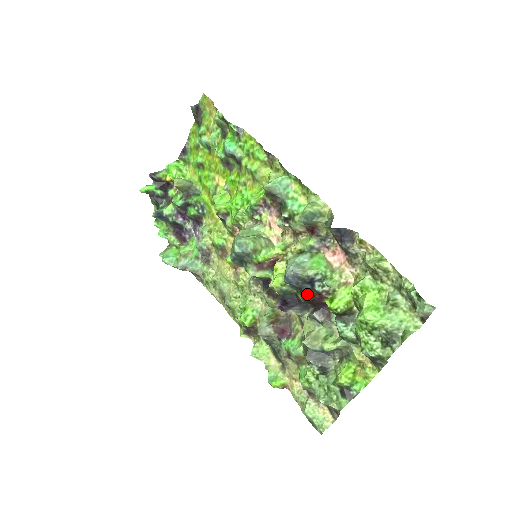
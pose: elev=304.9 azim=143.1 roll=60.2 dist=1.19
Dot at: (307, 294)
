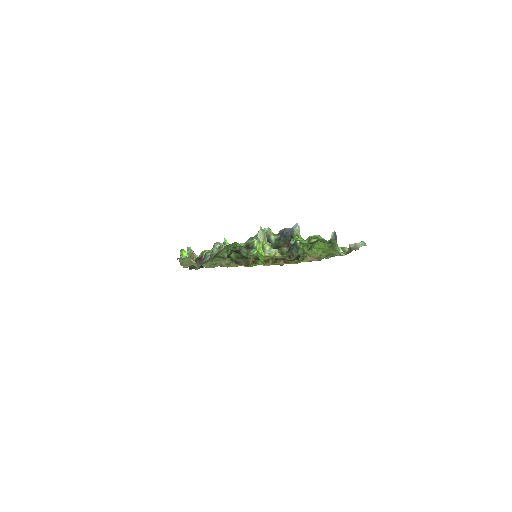
Dot at: (284, 240)
